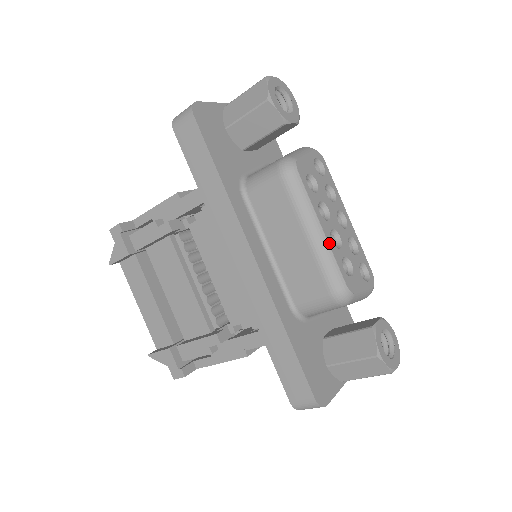
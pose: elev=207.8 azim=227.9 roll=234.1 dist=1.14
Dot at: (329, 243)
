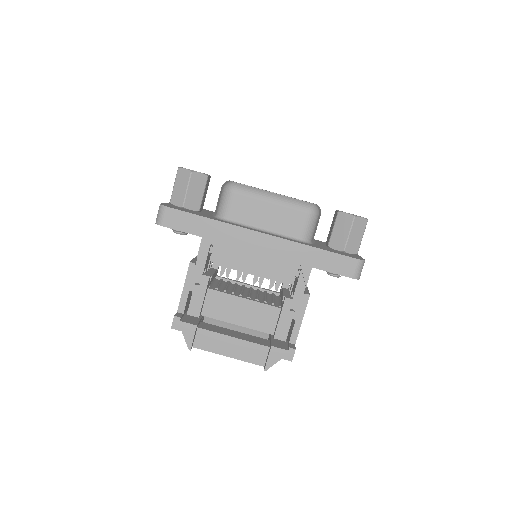
Dot at: (283, 195)
